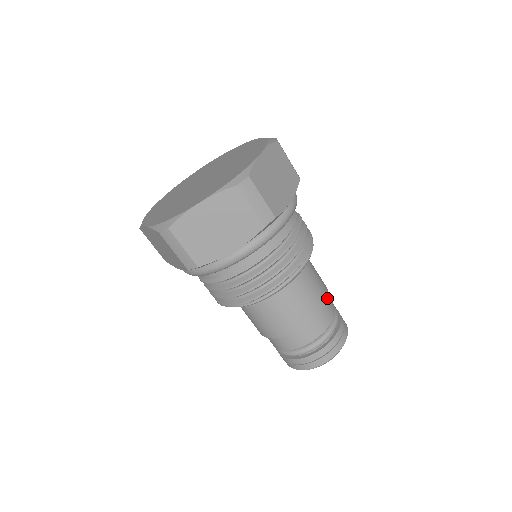
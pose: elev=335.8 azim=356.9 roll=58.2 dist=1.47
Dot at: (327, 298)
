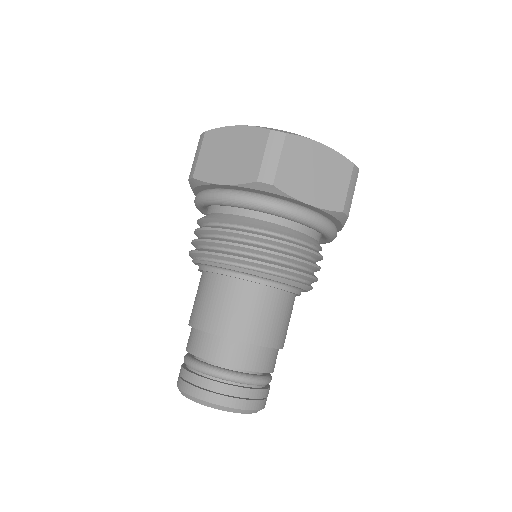
Dot at: (262, 345)
